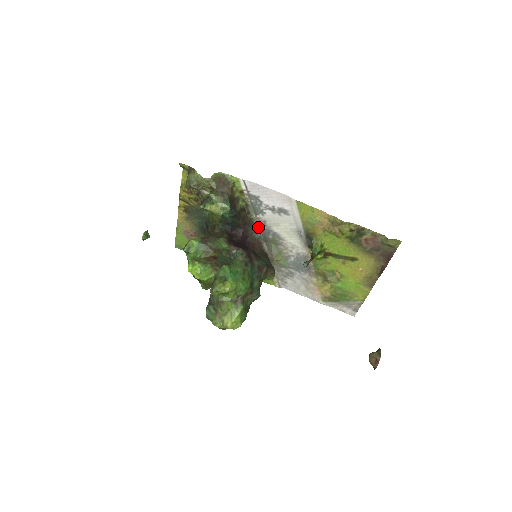
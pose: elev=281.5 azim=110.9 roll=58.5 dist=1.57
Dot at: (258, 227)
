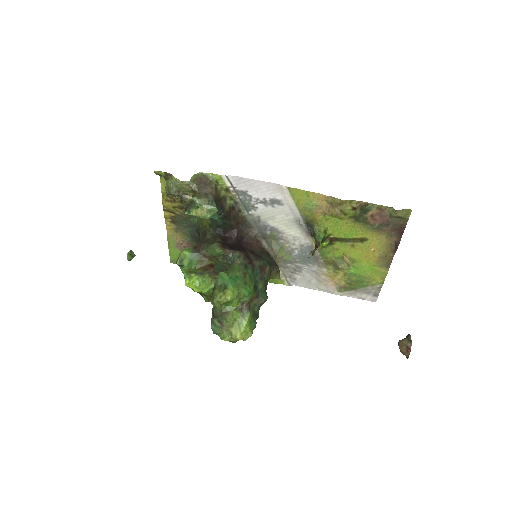
Dot at: (253, 224)
